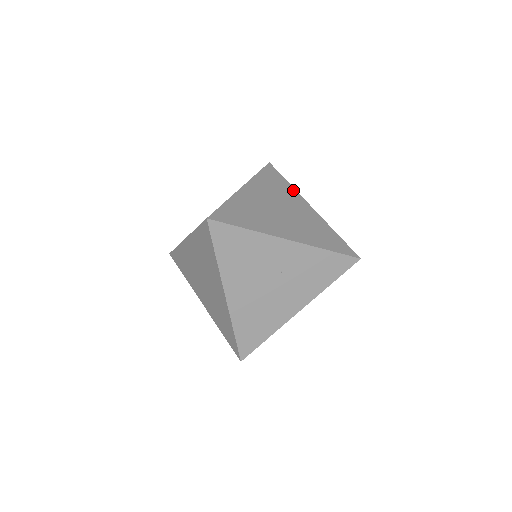
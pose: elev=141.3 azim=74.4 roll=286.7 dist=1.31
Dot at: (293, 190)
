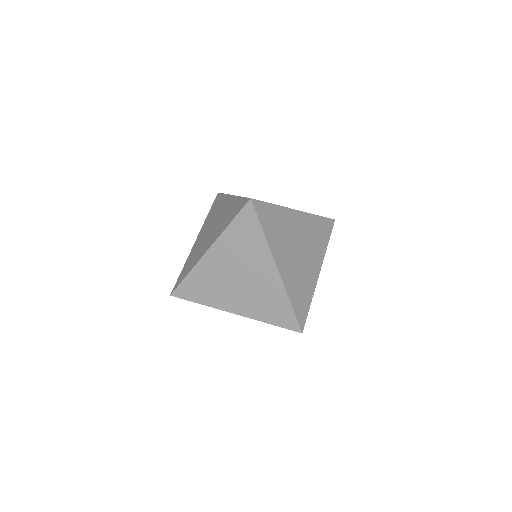
Dot at: (324, 251)
